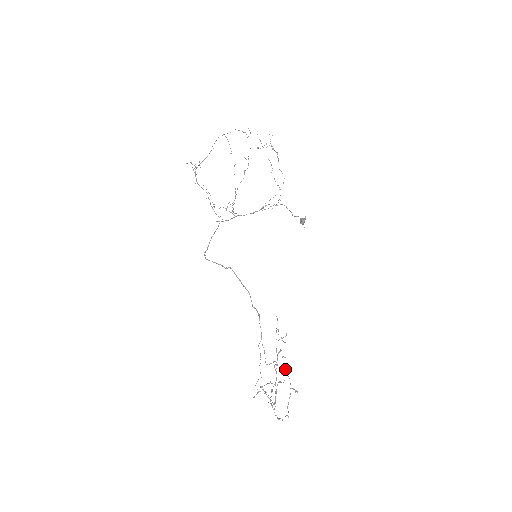
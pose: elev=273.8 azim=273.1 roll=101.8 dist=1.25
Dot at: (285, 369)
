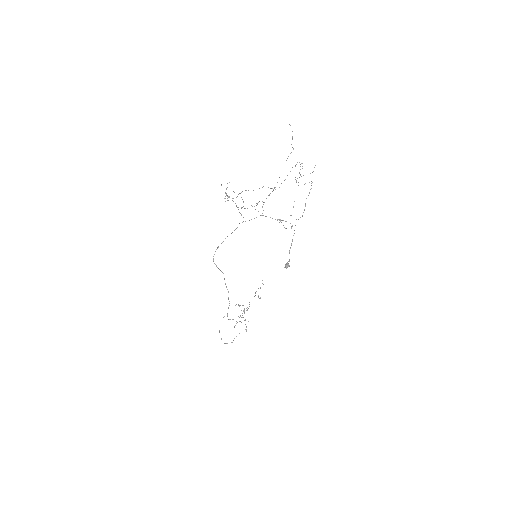
Dot at: (244, 320)
